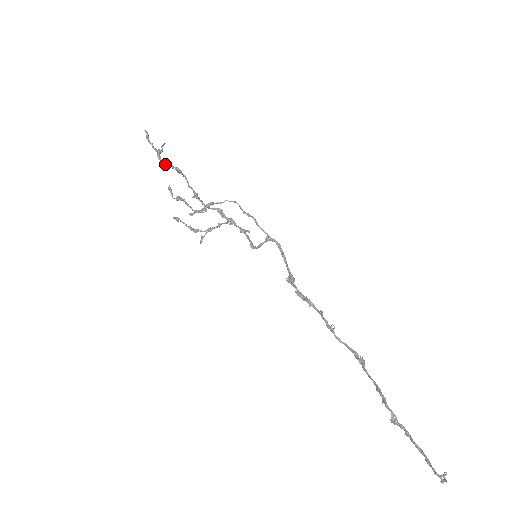
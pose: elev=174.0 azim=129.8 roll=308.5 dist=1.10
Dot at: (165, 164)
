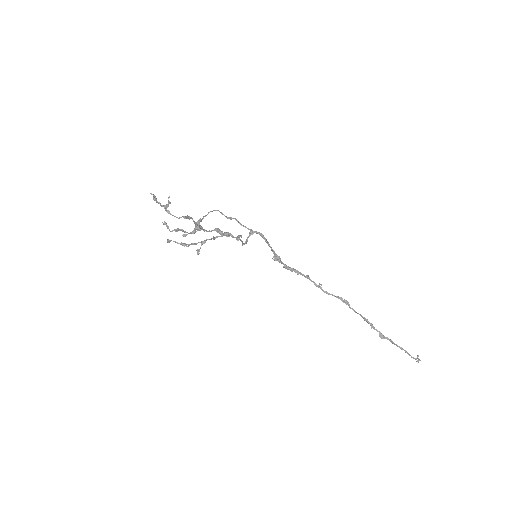
Dot at: (179, 218)
